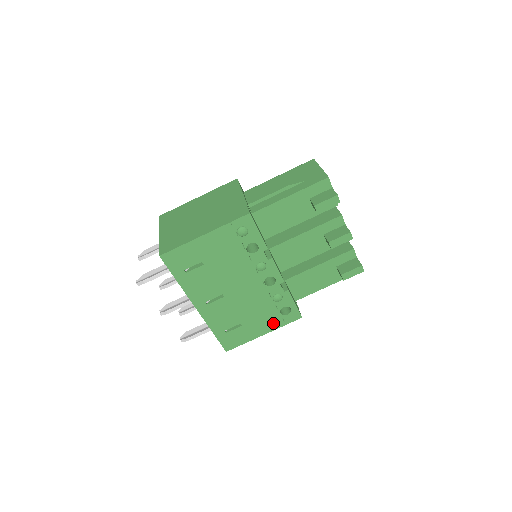
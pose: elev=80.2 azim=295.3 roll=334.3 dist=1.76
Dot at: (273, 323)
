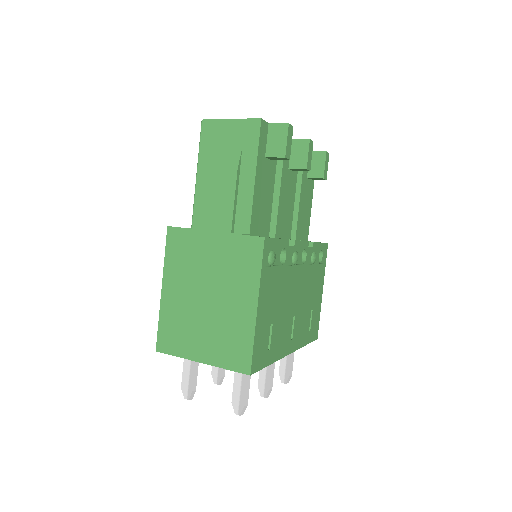
Dot at: (321, 276)
